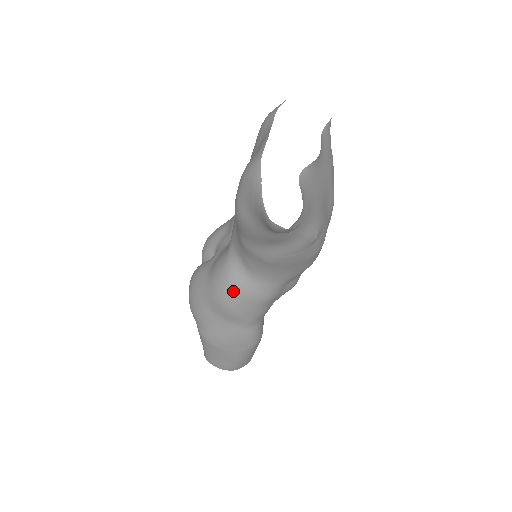
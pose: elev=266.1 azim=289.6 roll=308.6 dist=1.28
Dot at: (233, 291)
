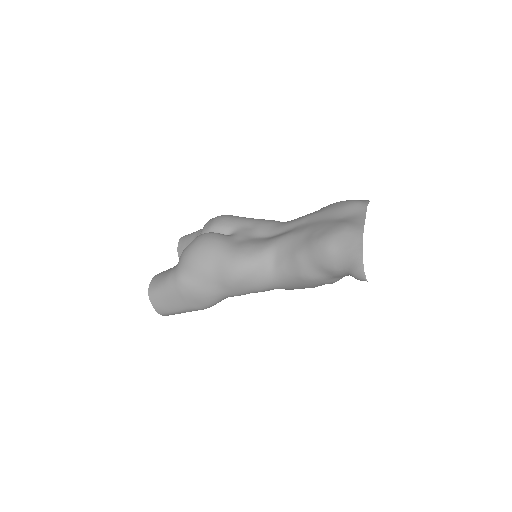
Dot at: (251, 273)
